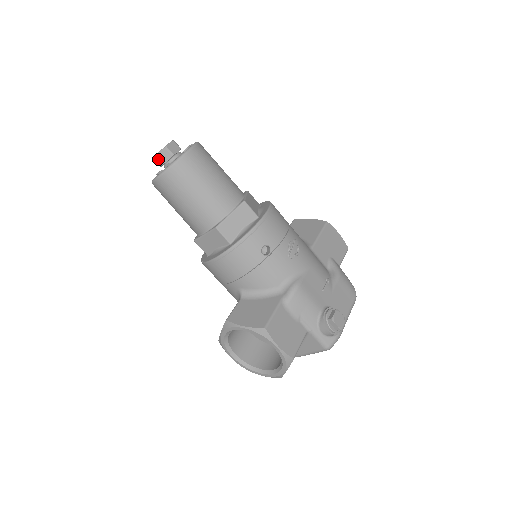
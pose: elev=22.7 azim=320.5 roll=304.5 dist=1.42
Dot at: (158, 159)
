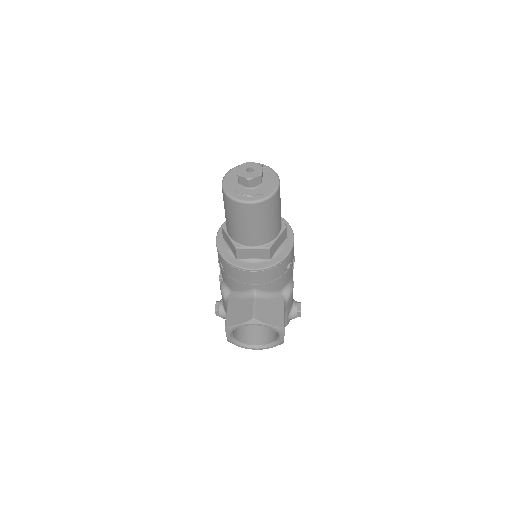
Dot at: (250, 182)
